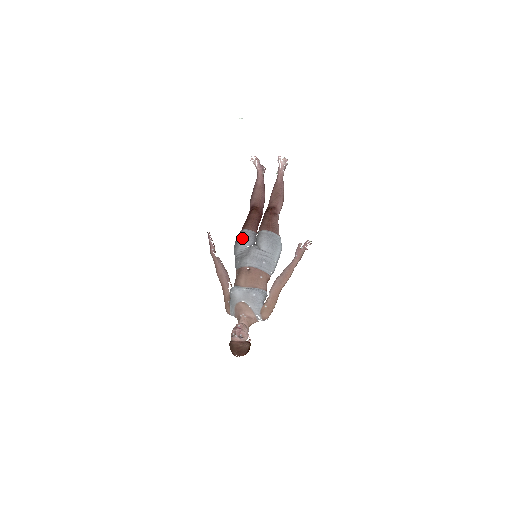
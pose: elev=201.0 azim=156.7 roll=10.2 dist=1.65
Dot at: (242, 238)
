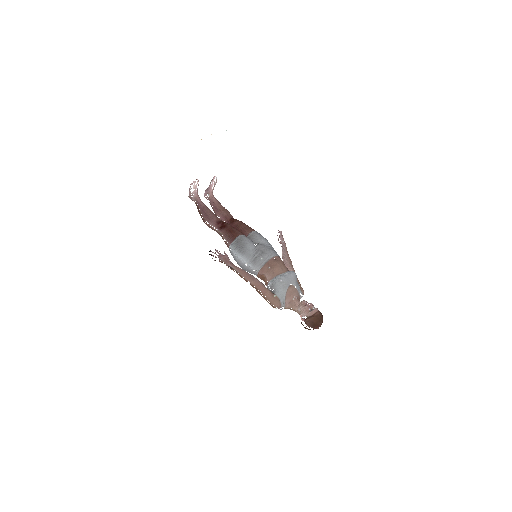
Dot at: (246, 241)
